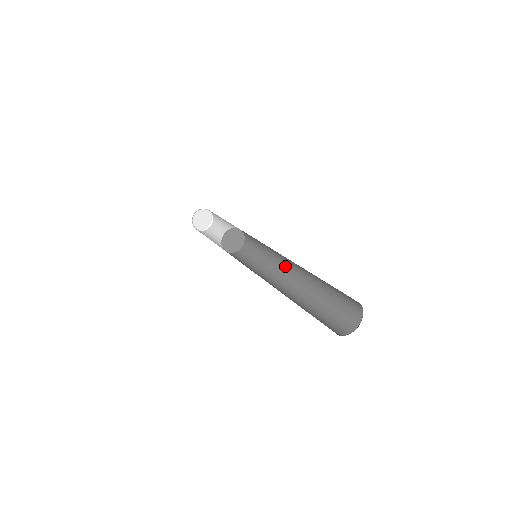
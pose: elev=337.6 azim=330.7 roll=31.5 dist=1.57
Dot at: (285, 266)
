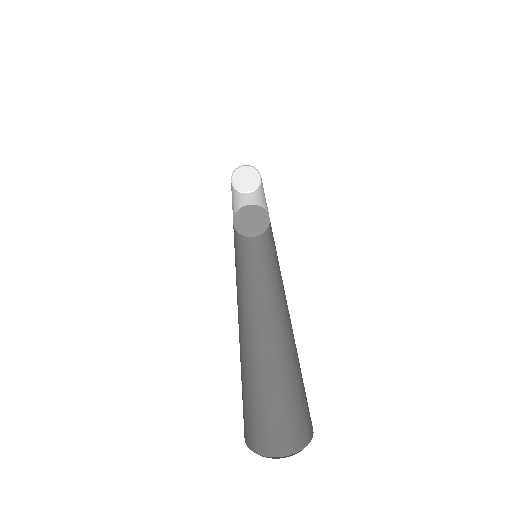
Dot at: (281, 286)
